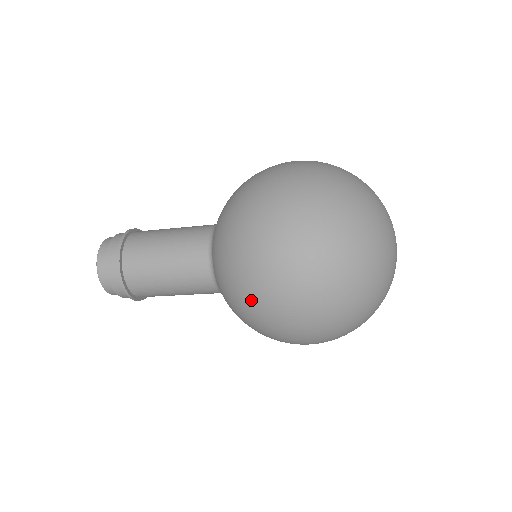
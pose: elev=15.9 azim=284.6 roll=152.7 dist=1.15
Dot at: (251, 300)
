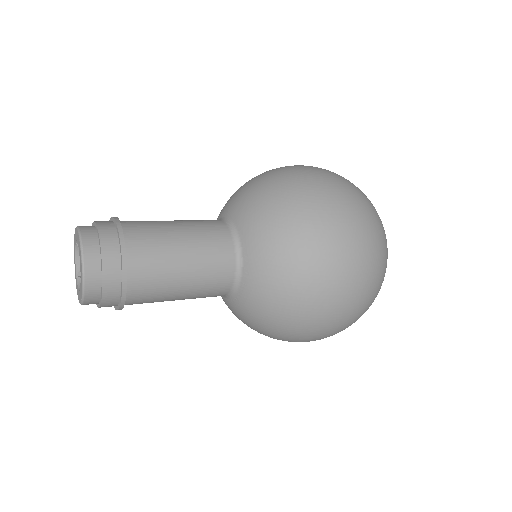
Dot at: (305, 310)
